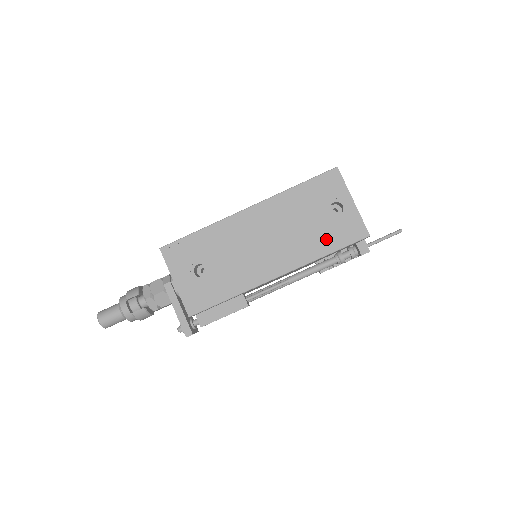
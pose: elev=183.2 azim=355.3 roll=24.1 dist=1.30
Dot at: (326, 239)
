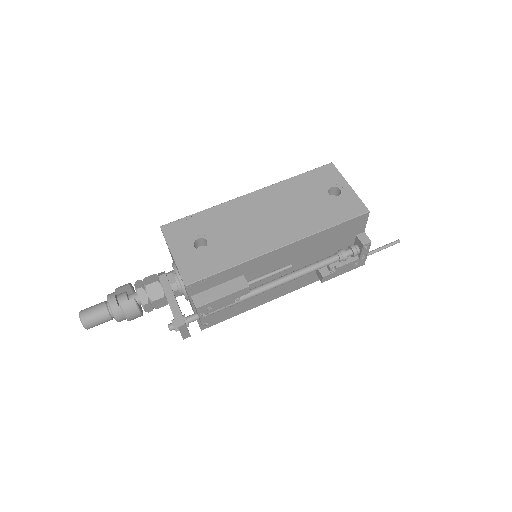
Dot at: (327, 215)
